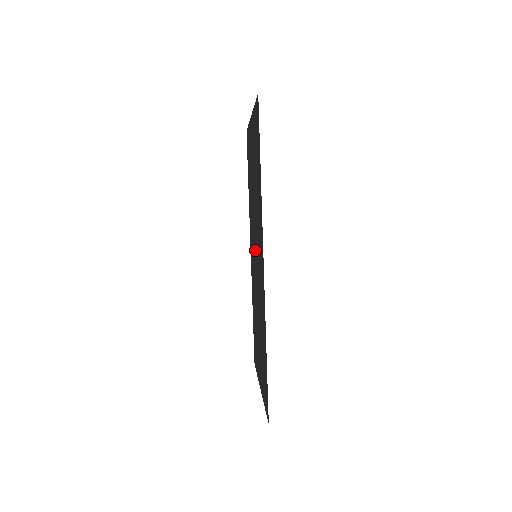
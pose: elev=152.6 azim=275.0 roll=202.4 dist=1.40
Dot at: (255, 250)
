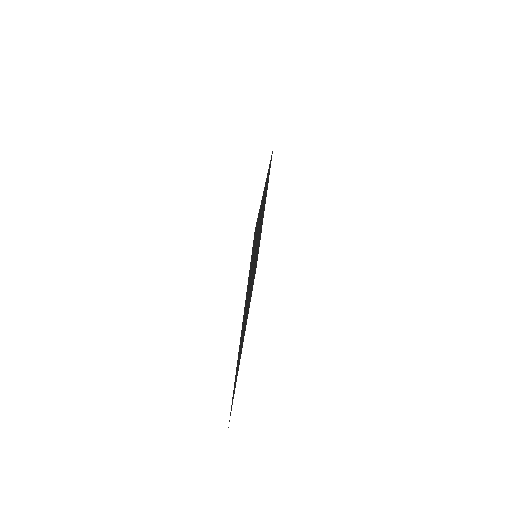
Dot at: occluded
